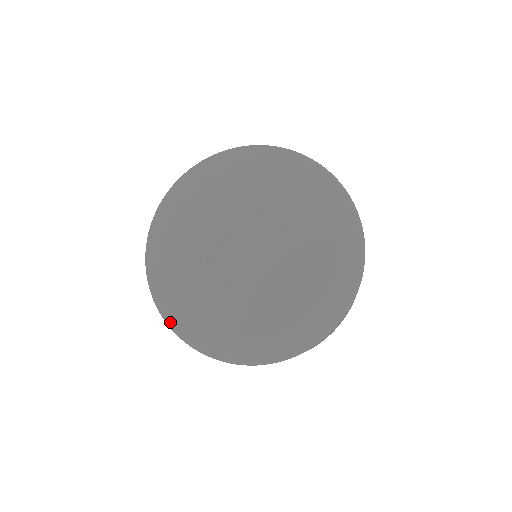
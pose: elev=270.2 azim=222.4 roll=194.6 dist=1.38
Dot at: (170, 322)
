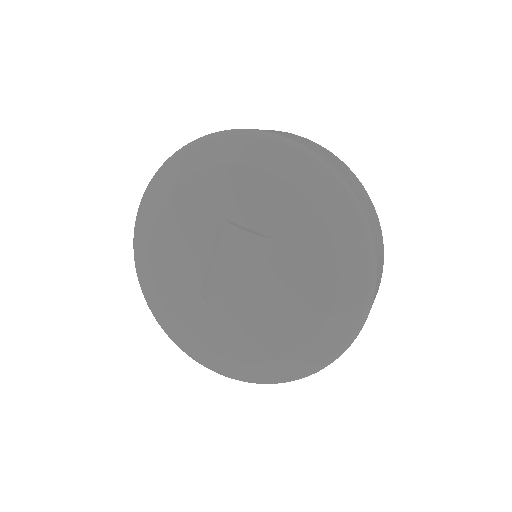
Dot at: (201, 363)
